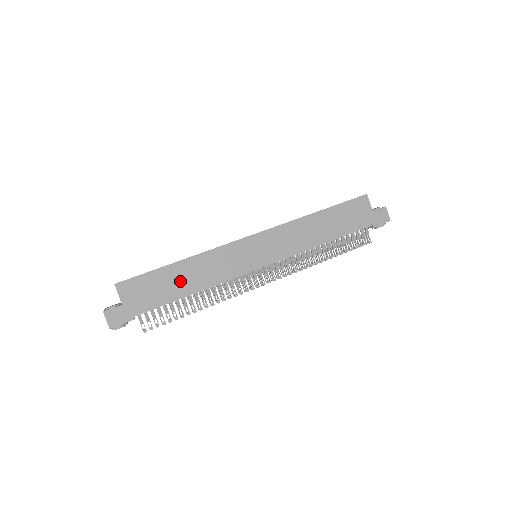
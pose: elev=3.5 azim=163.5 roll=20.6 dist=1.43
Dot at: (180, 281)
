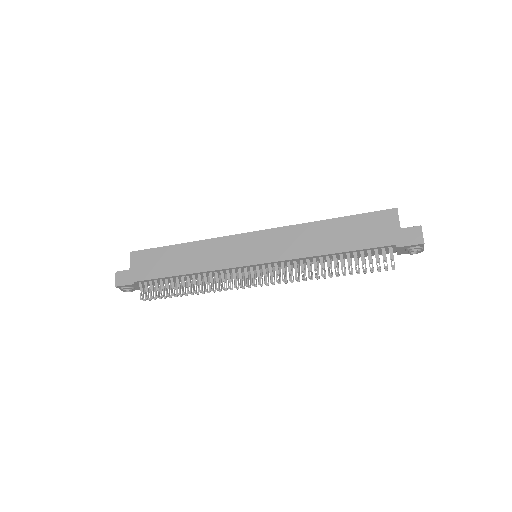
Dot at: (177, 261)
